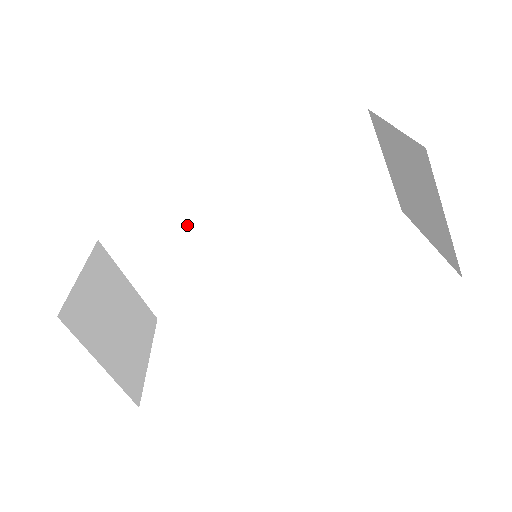
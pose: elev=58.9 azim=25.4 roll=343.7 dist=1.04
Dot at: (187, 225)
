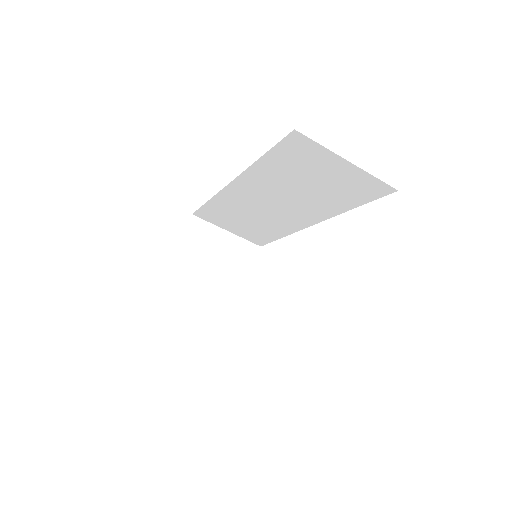
Dot at: (232, 206)
